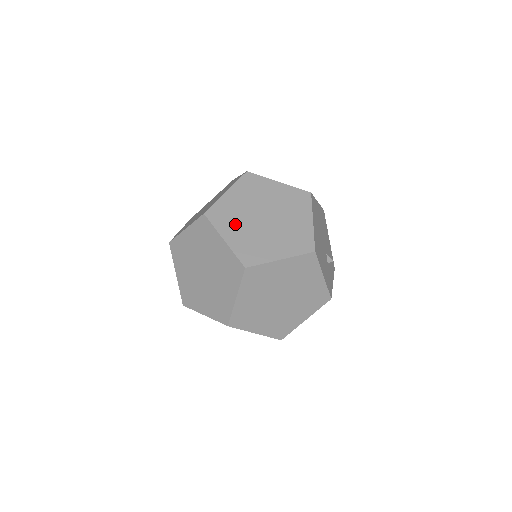
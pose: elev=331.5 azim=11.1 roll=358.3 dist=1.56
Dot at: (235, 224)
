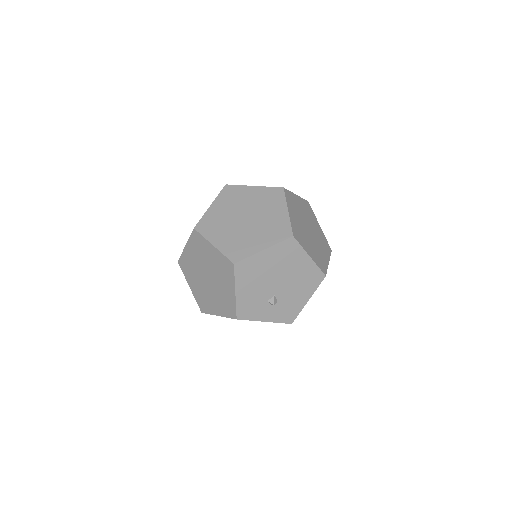
Dot at: (228, 205)
